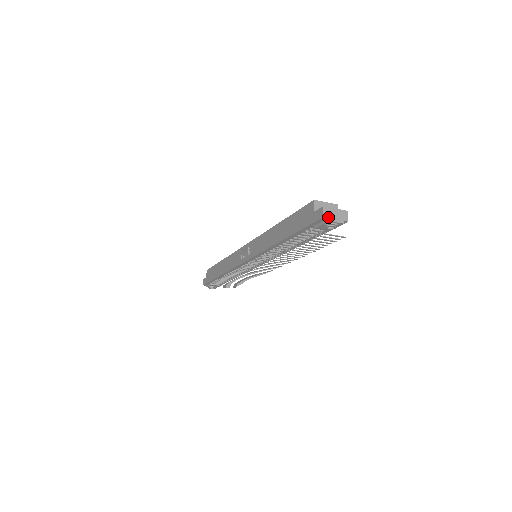
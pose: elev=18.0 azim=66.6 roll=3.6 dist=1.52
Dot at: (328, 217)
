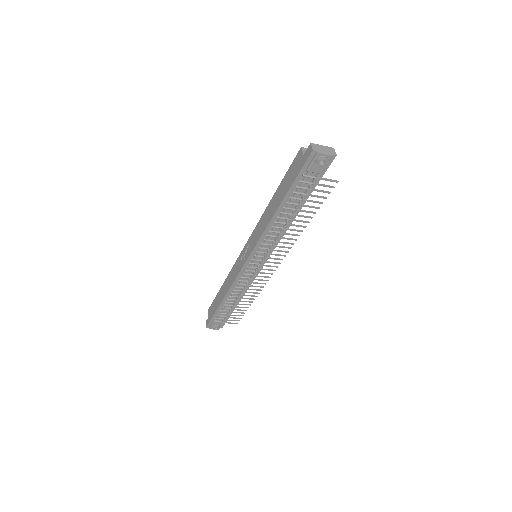
Dot at: (317, 150)
